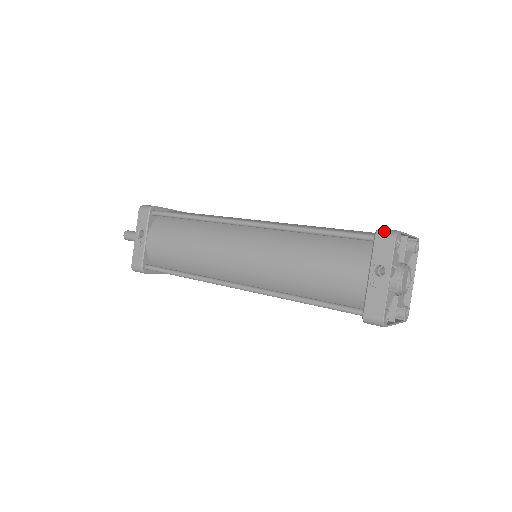
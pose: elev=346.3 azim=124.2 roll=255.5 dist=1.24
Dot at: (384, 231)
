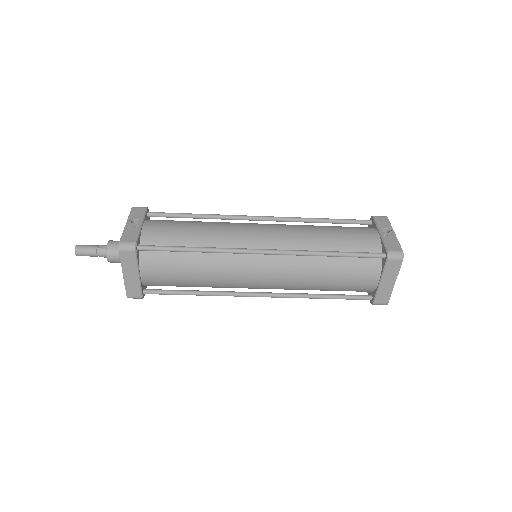
Dot at: (377, 216)
